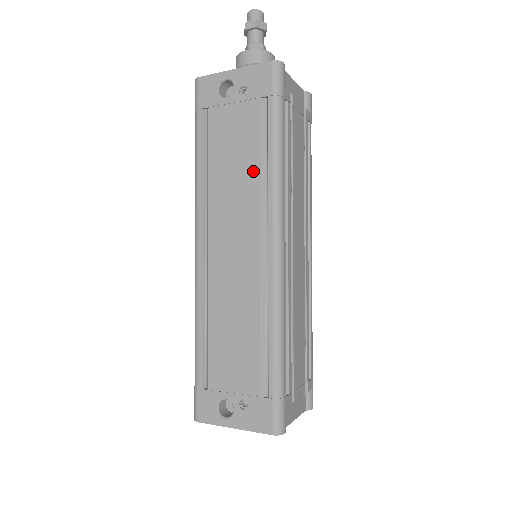
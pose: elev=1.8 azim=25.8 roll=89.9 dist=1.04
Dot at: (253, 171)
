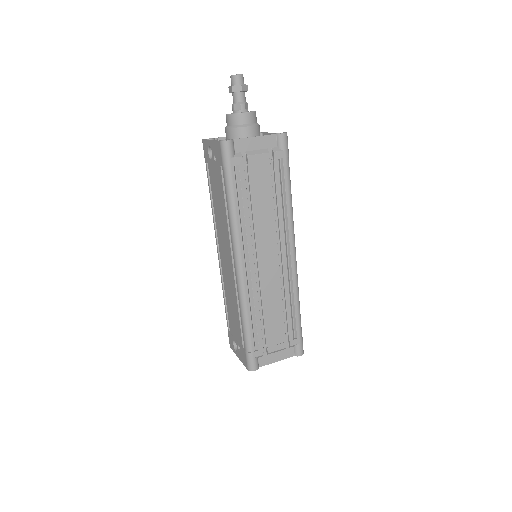
Dot at: (224, 214)
